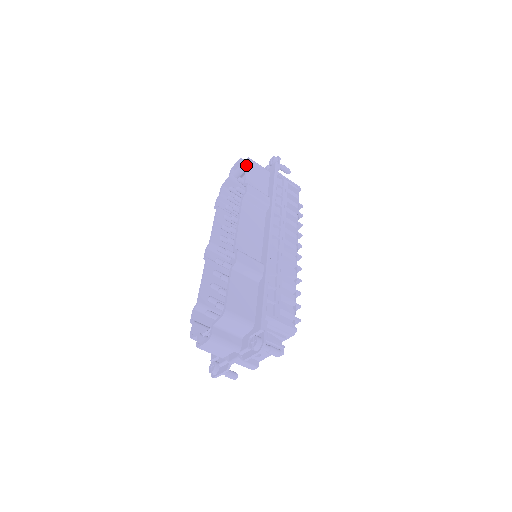
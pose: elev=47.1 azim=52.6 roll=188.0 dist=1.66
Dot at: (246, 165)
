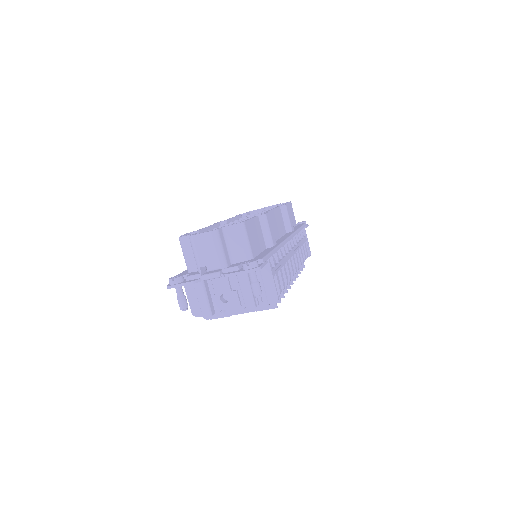
Dot at: (287, 202)
